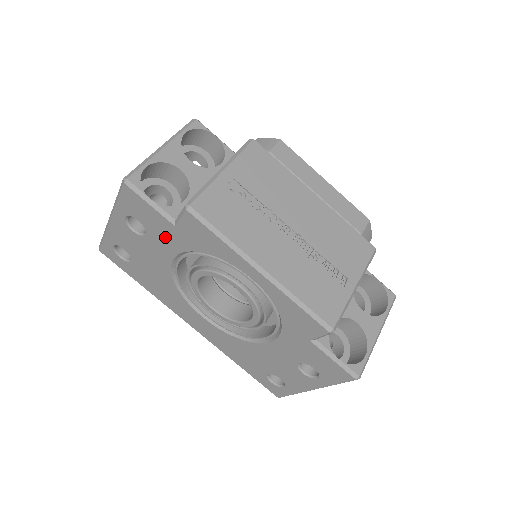
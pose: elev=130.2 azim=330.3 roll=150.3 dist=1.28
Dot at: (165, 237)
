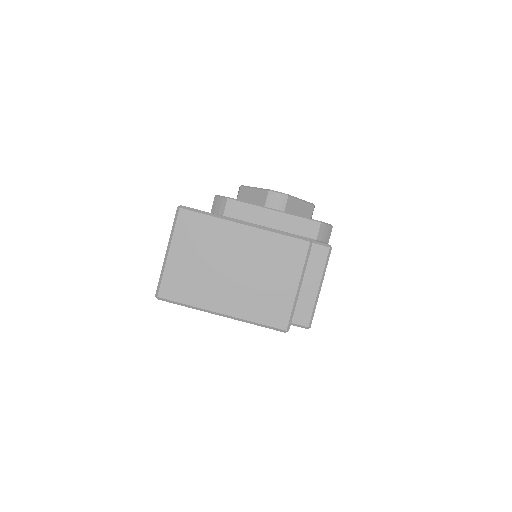
Dot at: occluded
